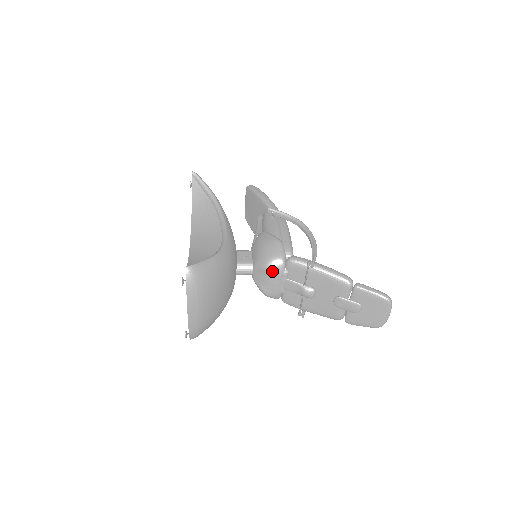
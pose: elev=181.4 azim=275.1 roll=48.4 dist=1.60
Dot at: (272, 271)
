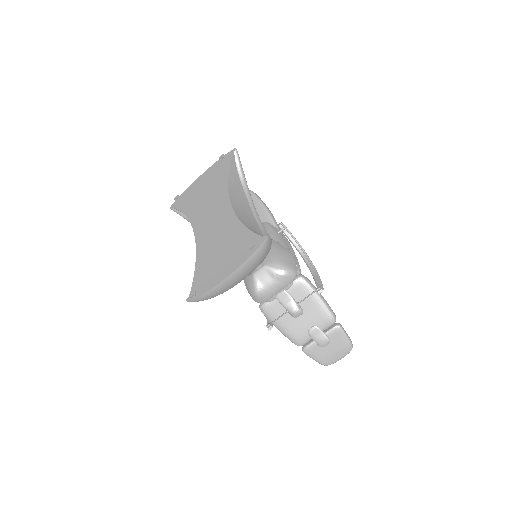
Dot at: (283, 278)
